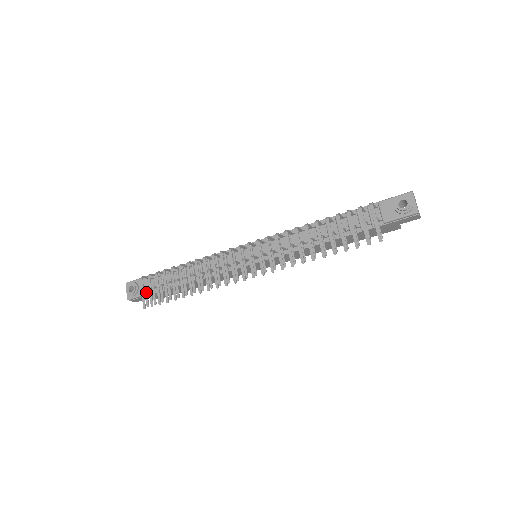
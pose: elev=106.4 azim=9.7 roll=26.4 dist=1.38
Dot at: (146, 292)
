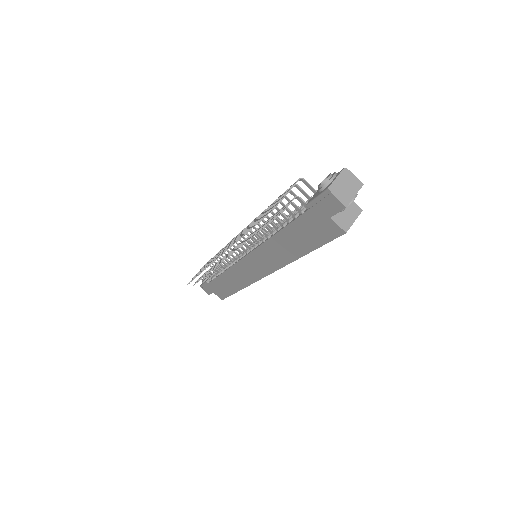
Dot at: occluded
